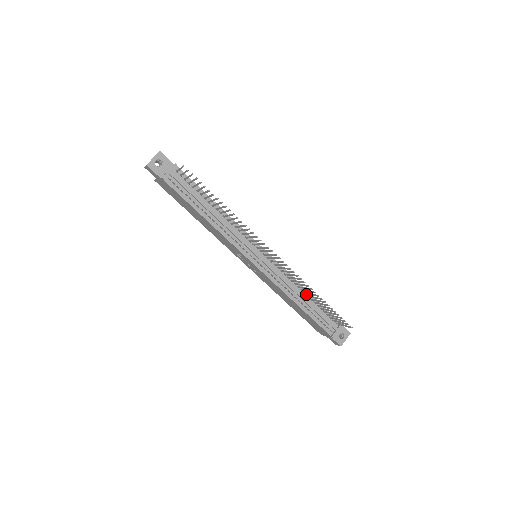
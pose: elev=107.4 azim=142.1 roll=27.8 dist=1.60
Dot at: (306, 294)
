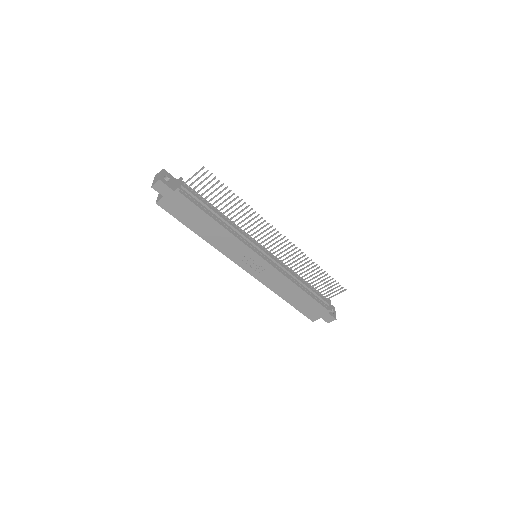
Dot at: (301, 279)
